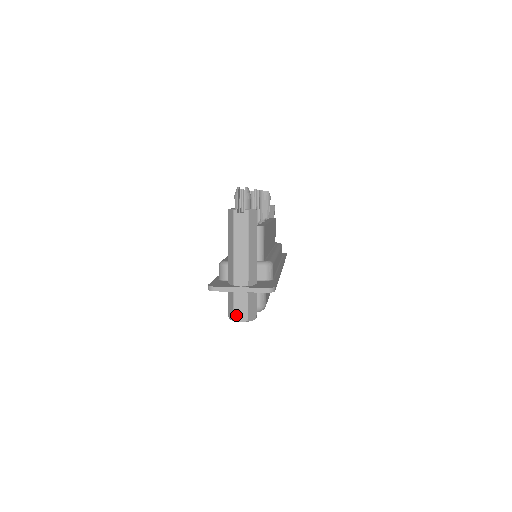
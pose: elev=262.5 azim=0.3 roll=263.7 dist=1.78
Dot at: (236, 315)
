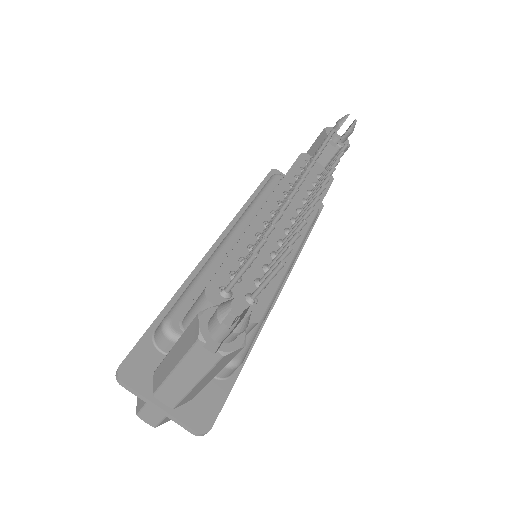
Dot at: (142, 415)
